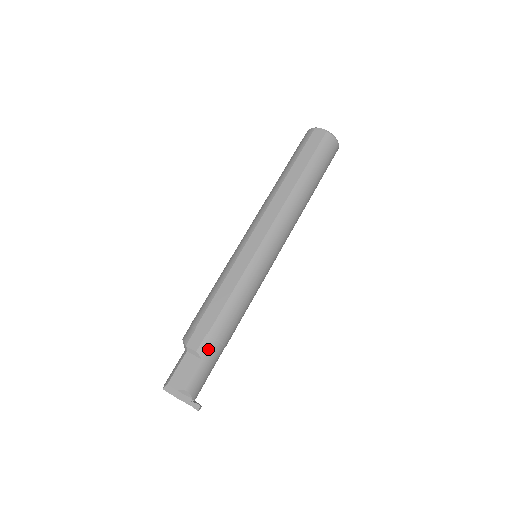
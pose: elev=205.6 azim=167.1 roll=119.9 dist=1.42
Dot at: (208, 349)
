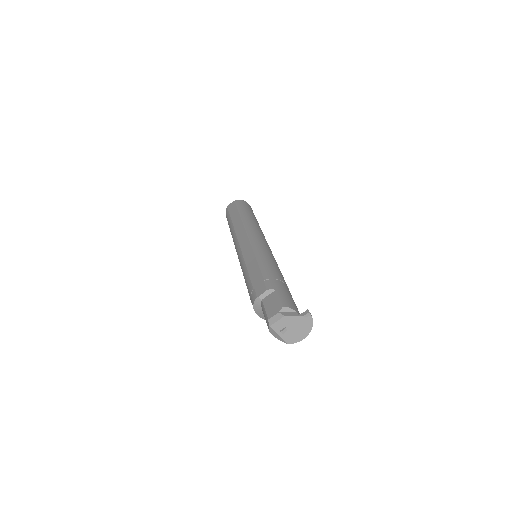
Dot at: (274, 284)
